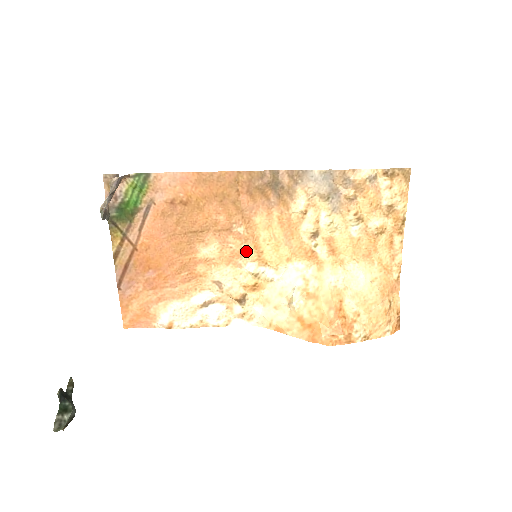
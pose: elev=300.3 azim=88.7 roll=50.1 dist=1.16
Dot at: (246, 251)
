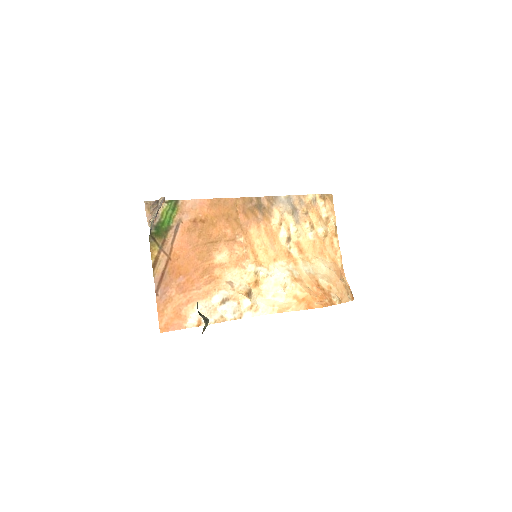
Dot at: (247, 255)
